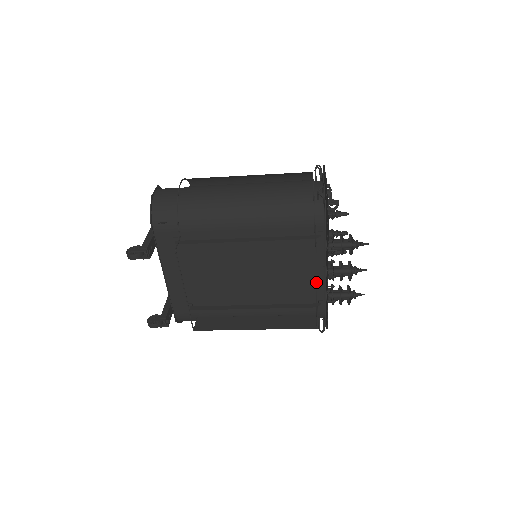
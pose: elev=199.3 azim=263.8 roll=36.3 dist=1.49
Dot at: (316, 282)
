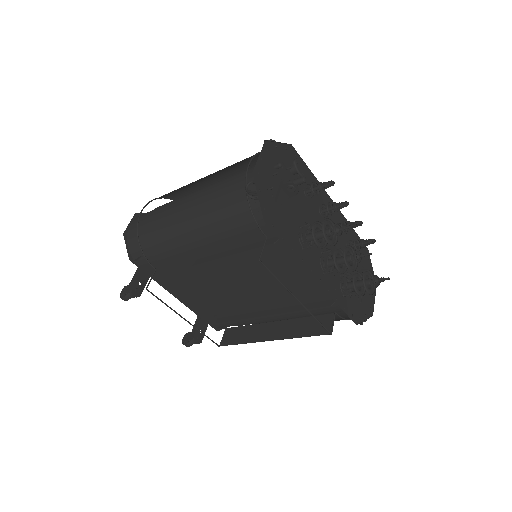
Dot at: (291, 294)
